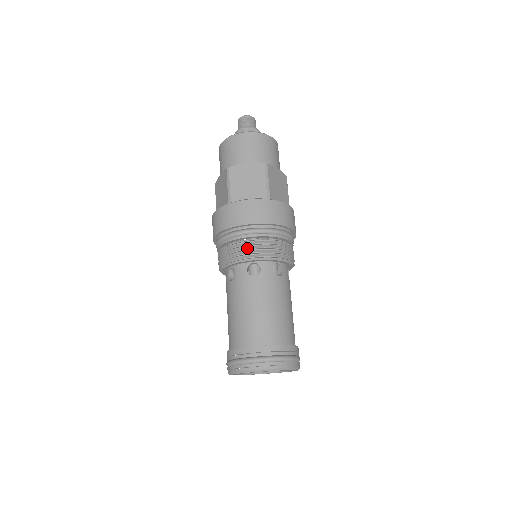
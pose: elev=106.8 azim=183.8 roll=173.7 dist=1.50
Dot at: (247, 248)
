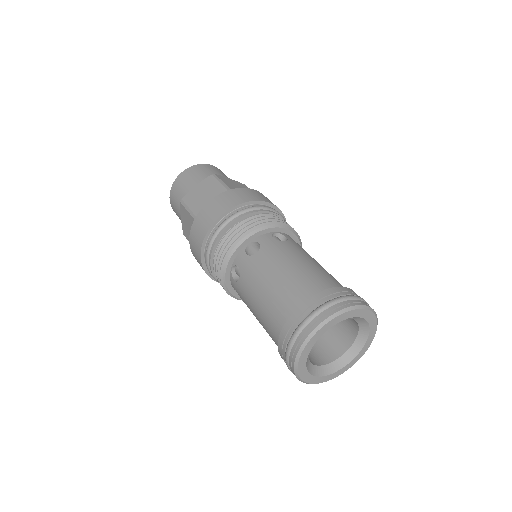
Dot at: (233, 235)
